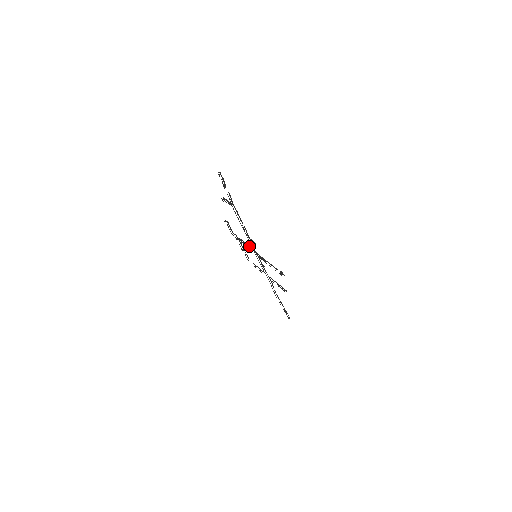
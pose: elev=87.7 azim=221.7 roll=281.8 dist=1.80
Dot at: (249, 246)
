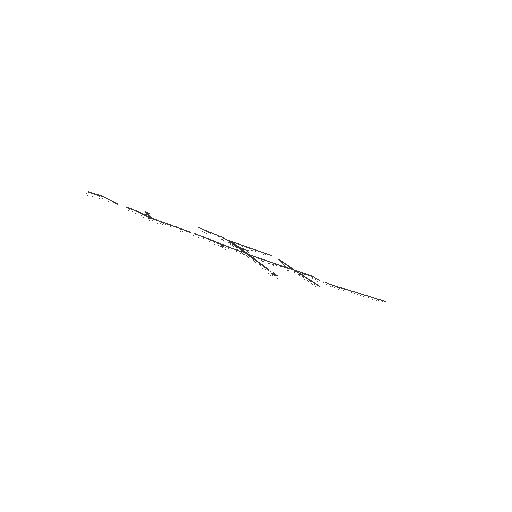
Dot at: (239, 248)
